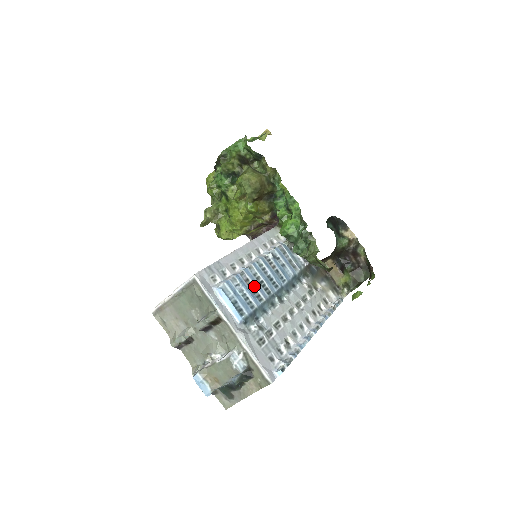
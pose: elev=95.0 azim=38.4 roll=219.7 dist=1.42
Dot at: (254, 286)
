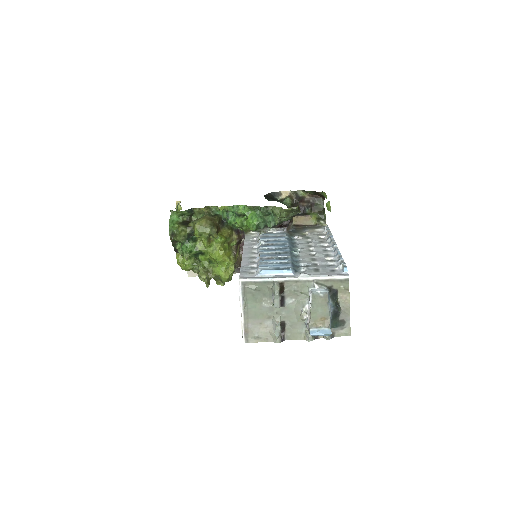
Dot at: (275, 257)
